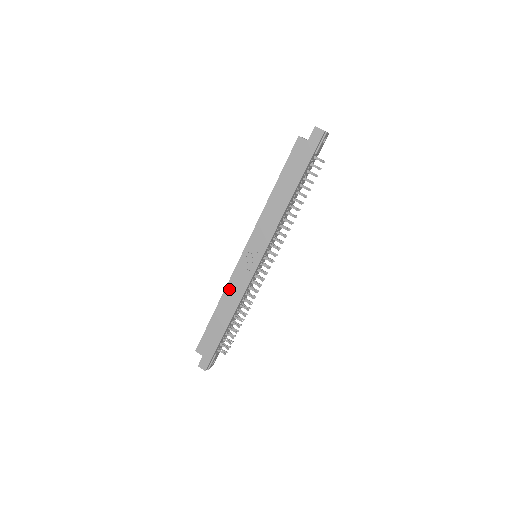
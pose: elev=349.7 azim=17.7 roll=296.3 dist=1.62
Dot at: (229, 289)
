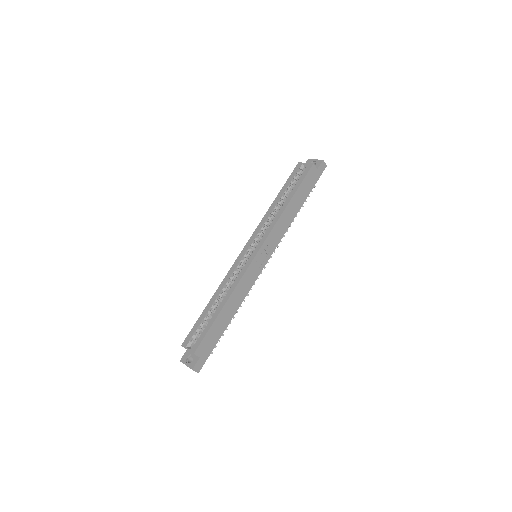
Dot at: (239, 287)
